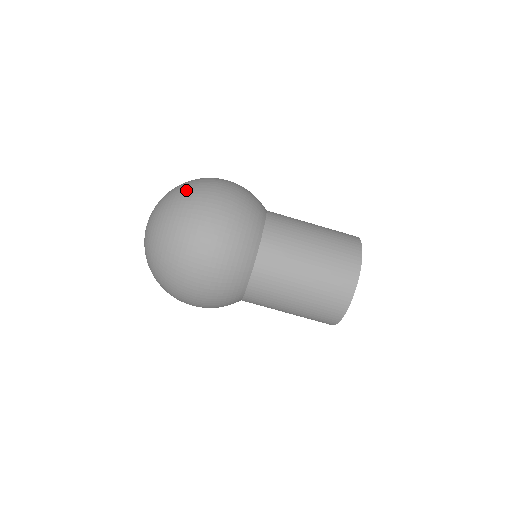
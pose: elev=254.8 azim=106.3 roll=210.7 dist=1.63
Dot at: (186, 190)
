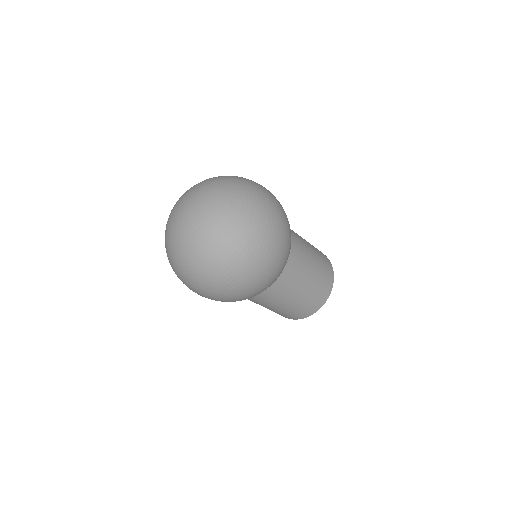
Dot at: (223, 266)
